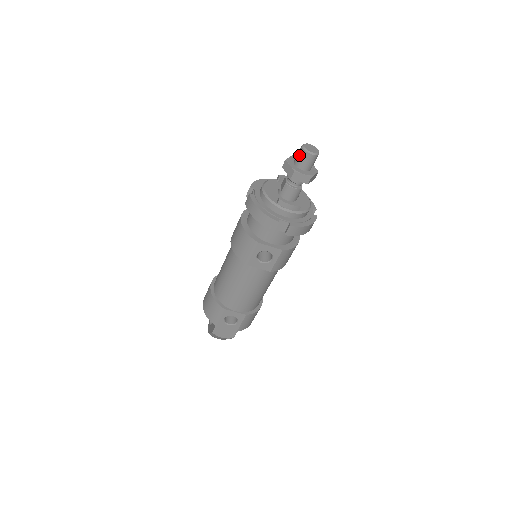
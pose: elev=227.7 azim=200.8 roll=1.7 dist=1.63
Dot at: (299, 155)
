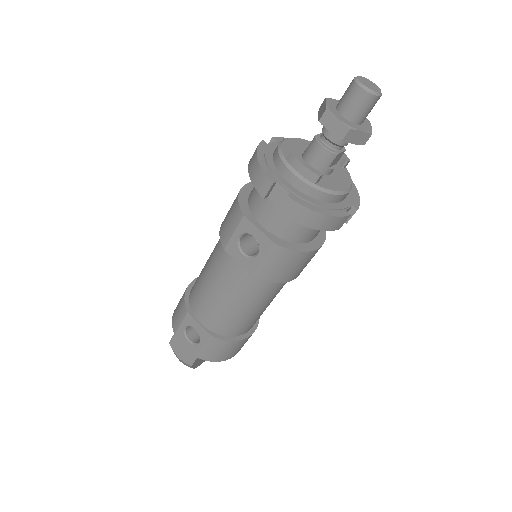
Dot at: (346, 90)
